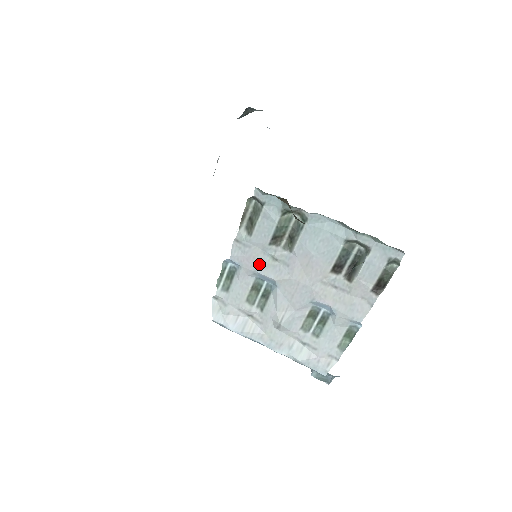
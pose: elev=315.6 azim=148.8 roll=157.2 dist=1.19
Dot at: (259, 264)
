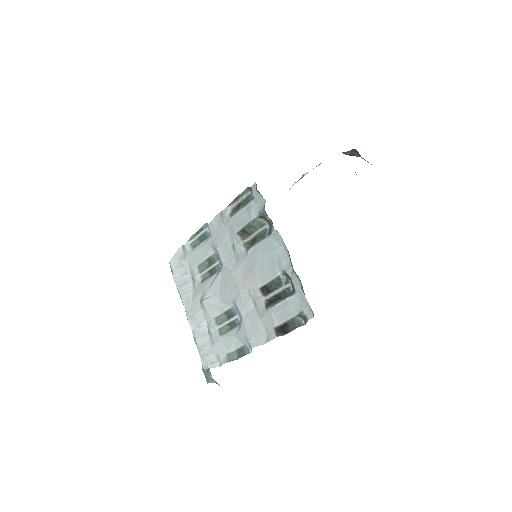
Dot at: (222, 243)
